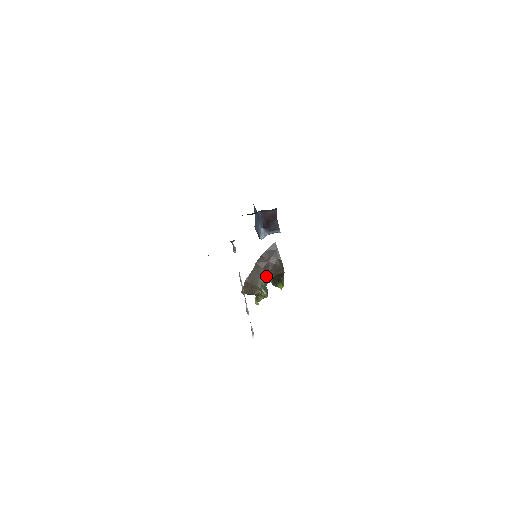
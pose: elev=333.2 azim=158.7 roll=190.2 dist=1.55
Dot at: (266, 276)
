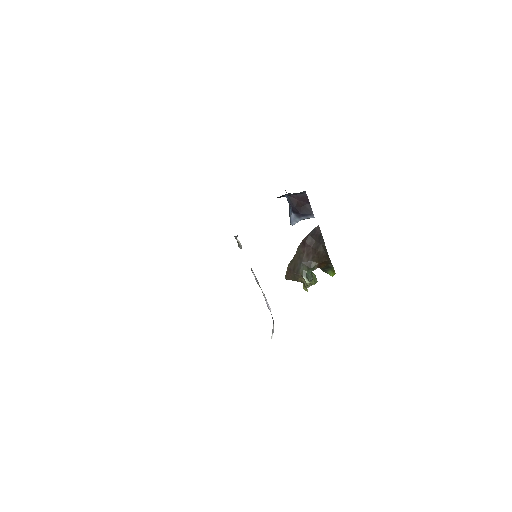
Dot at: (309, 263)
